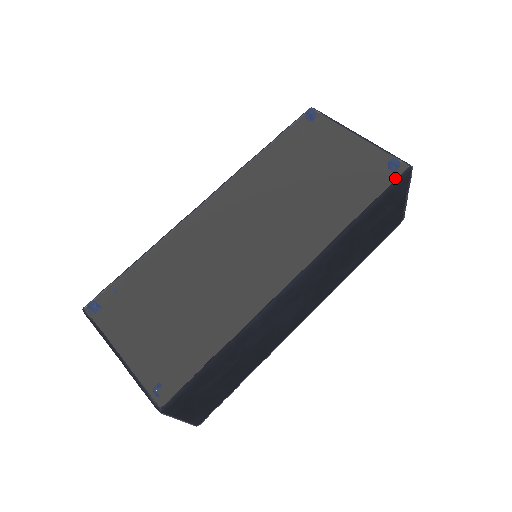
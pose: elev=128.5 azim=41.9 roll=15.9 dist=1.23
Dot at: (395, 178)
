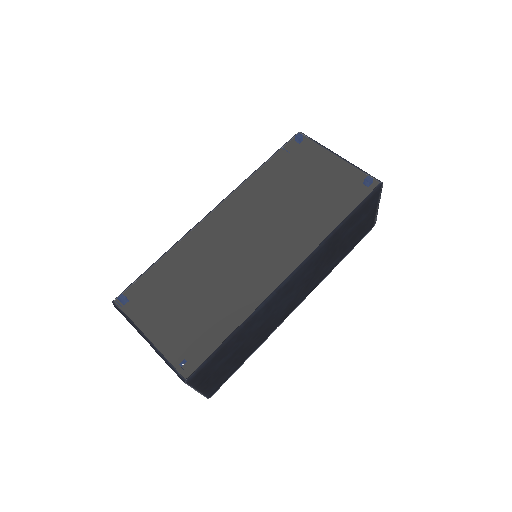
Dot at: (369, 192)
